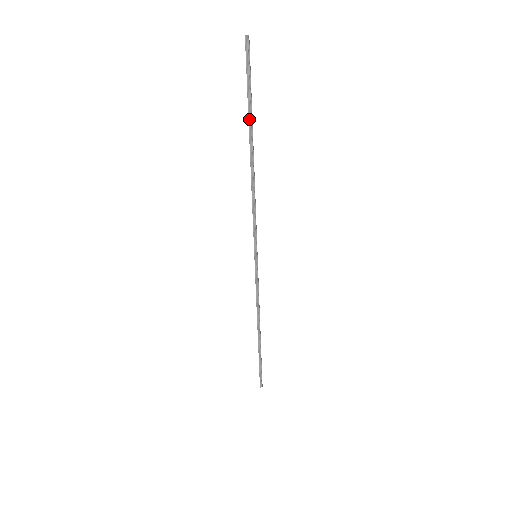
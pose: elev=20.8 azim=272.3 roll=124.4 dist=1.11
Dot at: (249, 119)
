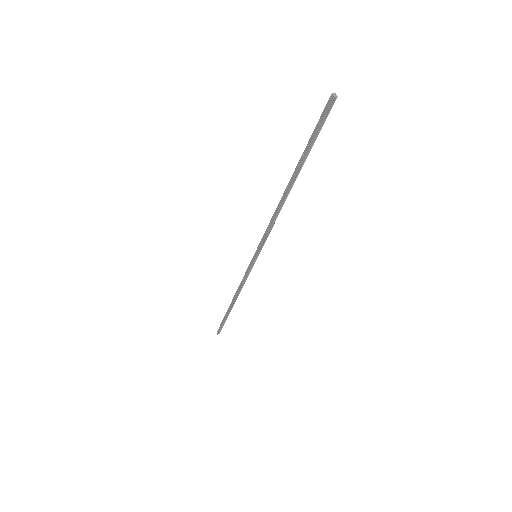
Dot at: (302, 163)
